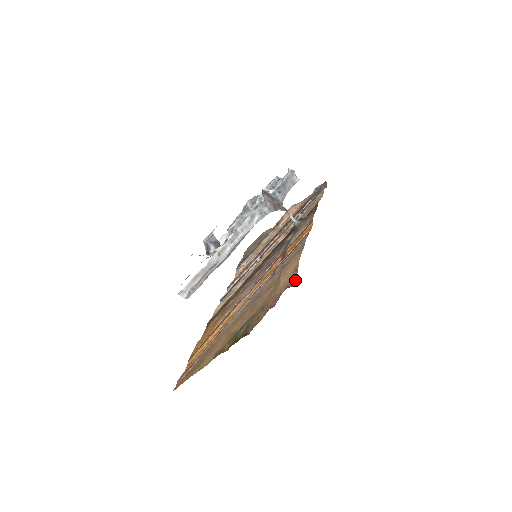
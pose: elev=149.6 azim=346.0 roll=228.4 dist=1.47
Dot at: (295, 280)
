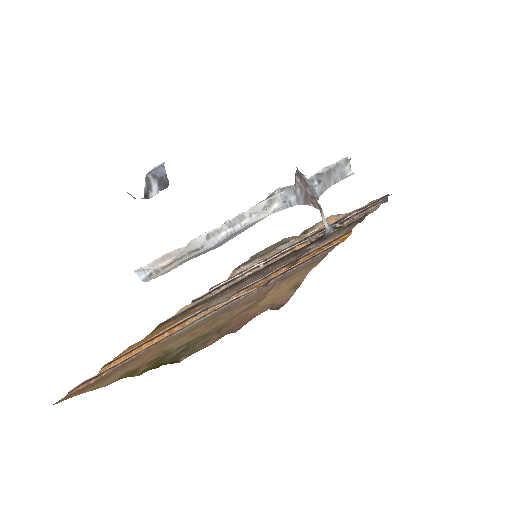
Dot at: (287, 301)
